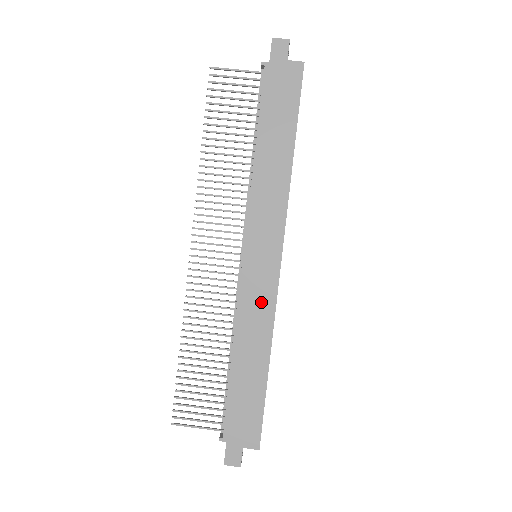
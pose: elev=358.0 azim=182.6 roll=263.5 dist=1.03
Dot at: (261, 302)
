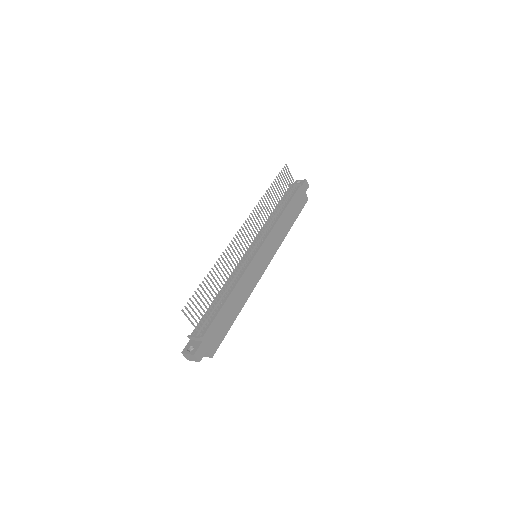
Dot at: (252, 279)
